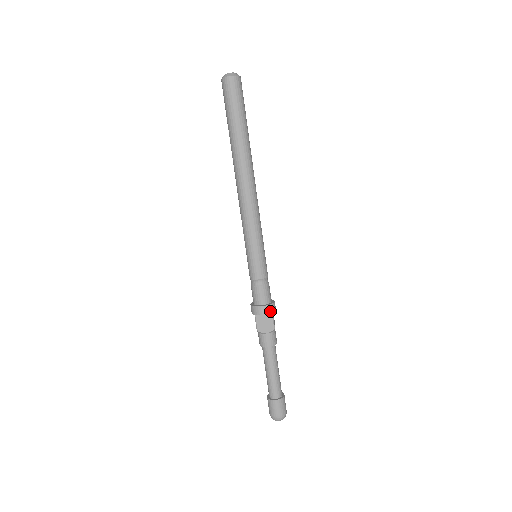
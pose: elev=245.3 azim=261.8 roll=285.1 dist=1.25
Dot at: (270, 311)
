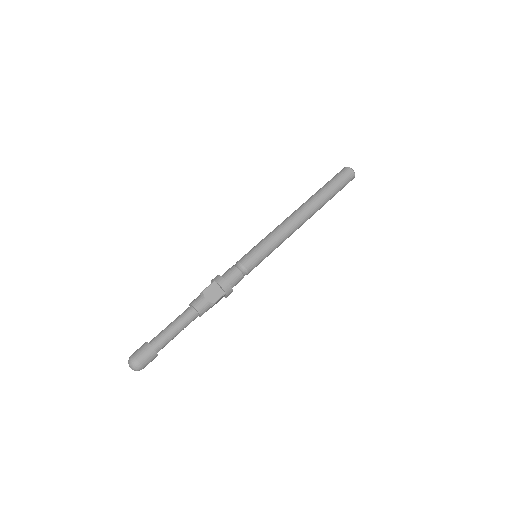
Dot at: (226, 290)
